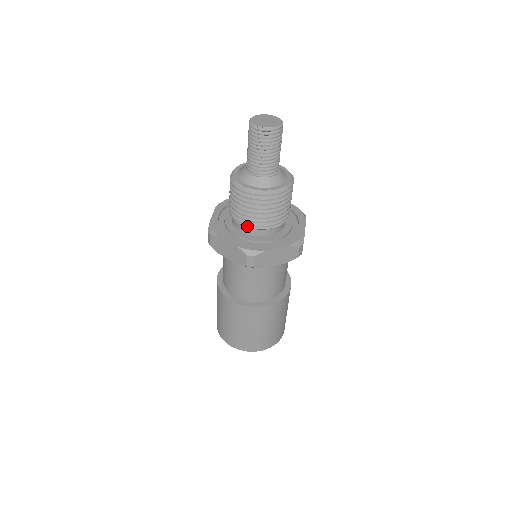
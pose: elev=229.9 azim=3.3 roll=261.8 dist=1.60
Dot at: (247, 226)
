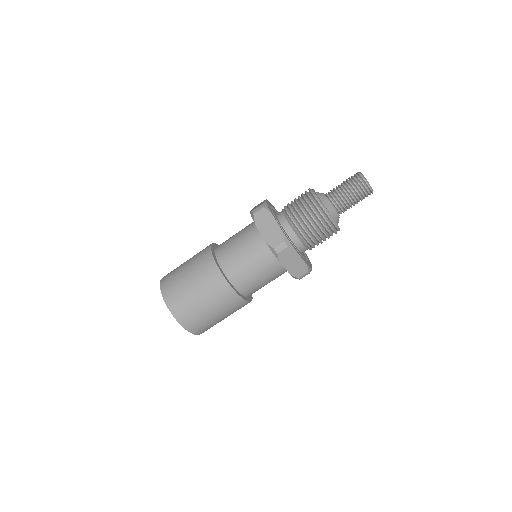
Dot at: (283, 210)
